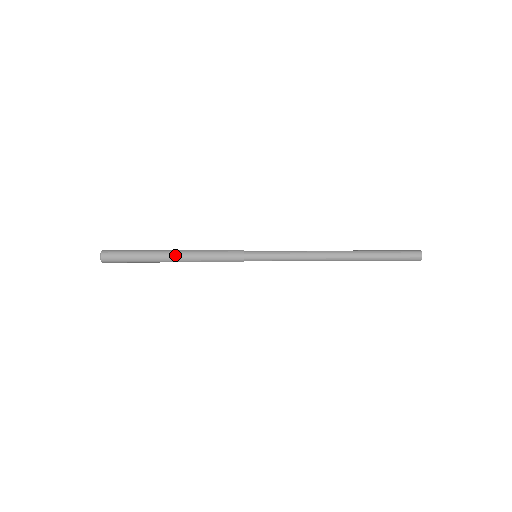
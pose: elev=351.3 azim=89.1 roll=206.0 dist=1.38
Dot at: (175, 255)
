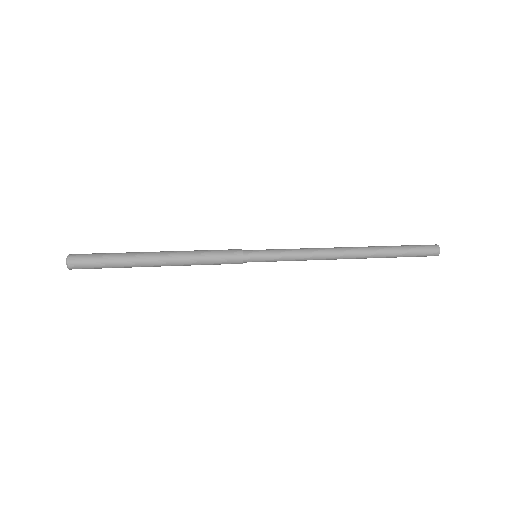
Dot at: (161, 263)
